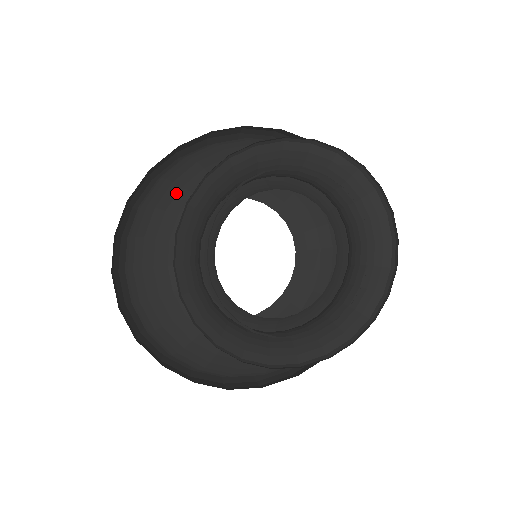
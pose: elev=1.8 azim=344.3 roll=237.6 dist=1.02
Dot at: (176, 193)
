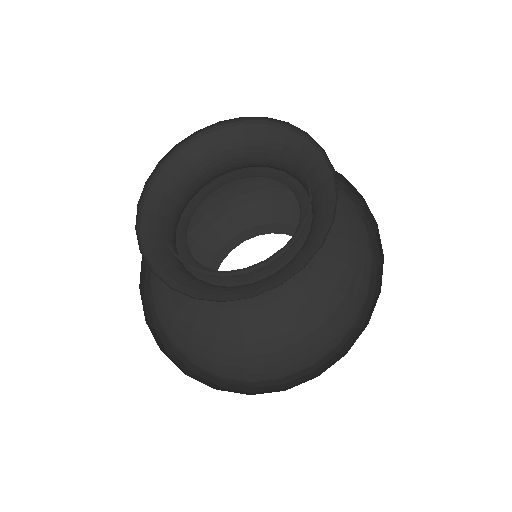
Dot at: occluded
